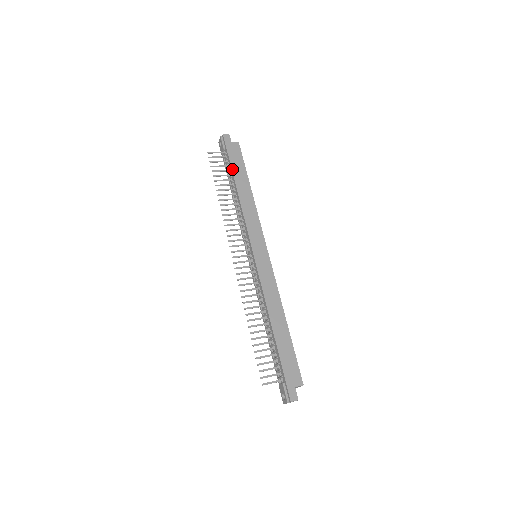
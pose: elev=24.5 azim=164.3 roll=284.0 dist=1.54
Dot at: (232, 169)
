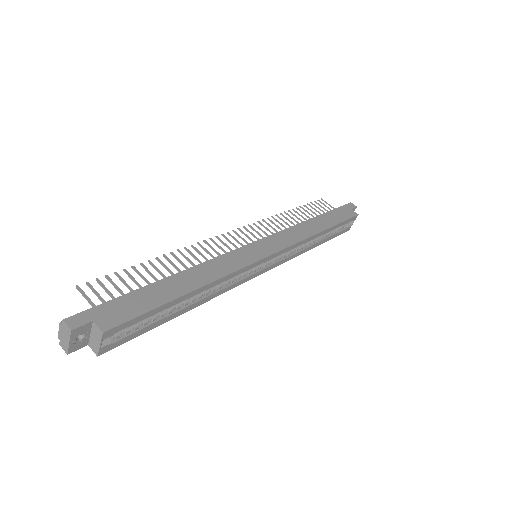
Dot at: (326, 212)
